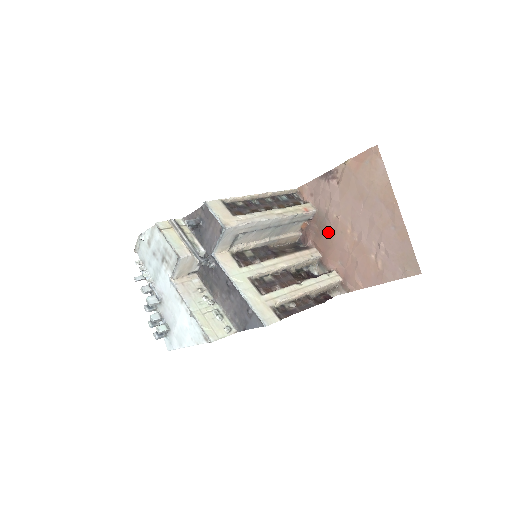
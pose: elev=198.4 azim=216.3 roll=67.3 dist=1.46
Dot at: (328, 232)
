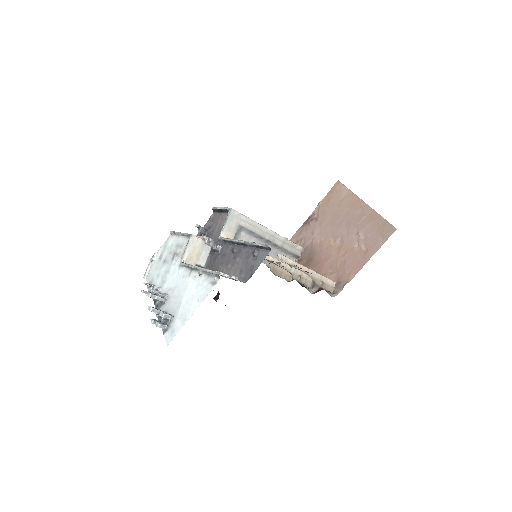
Dot at: (316, 256)
